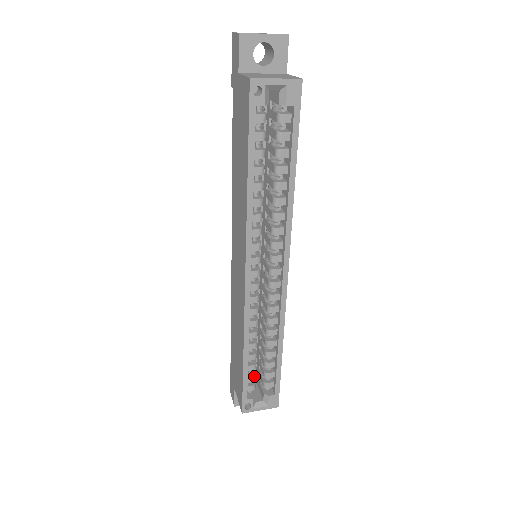
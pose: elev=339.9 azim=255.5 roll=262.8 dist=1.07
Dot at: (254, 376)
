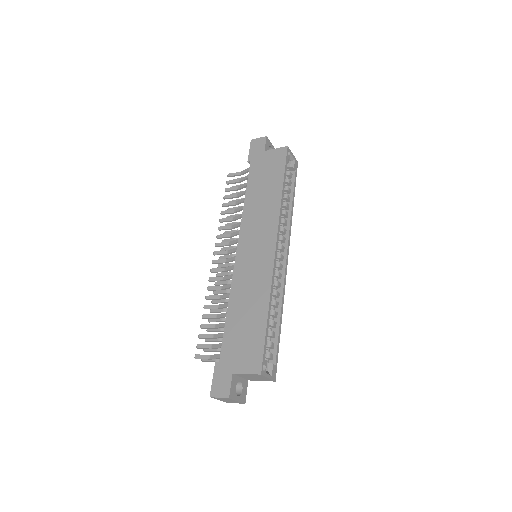
Dot at: occluded
